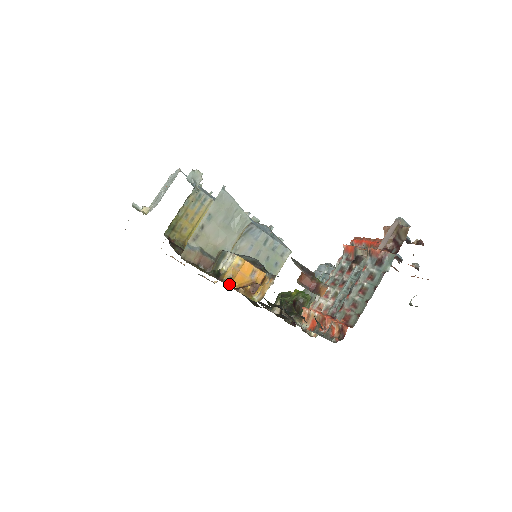
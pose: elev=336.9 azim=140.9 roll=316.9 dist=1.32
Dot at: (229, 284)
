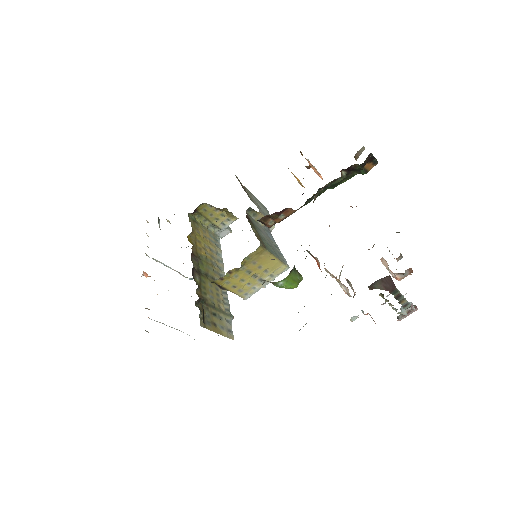
Dot at: occluded
